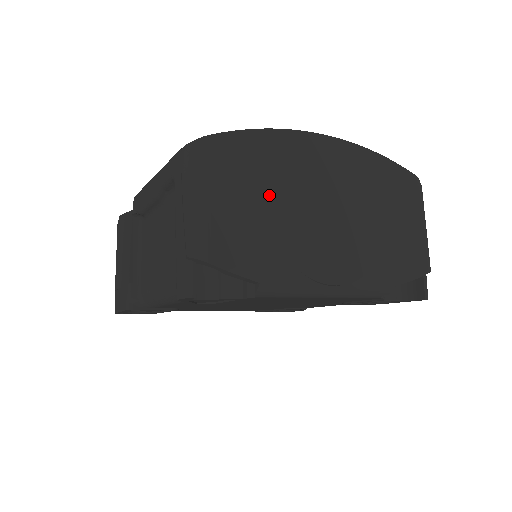
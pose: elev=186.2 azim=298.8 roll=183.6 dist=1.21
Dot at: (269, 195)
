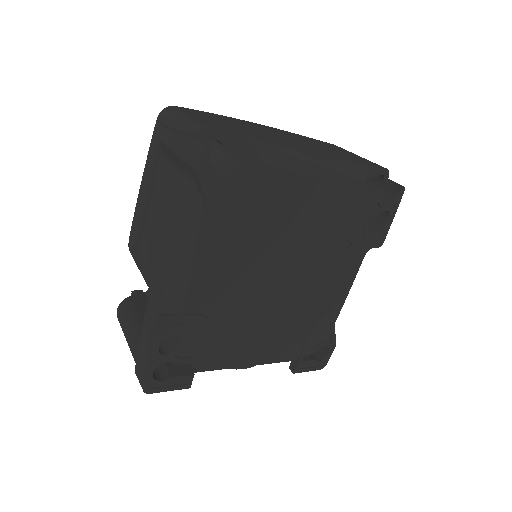
Dot at: (233, 125)
